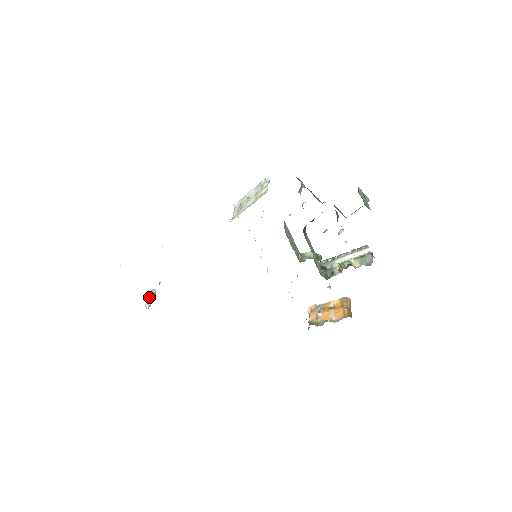
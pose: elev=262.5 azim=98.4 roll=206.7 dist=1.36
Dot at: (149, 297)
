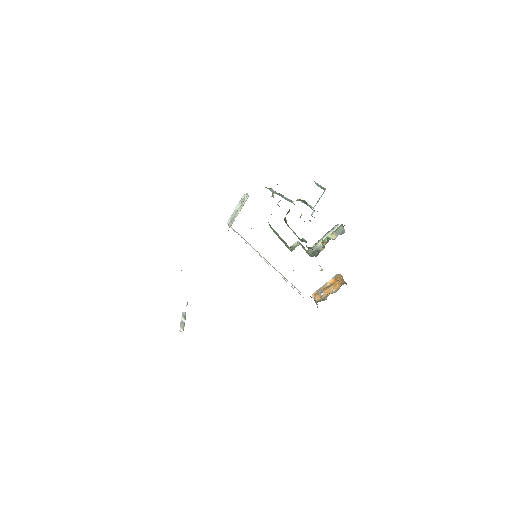
Dot at: (181, 321)
